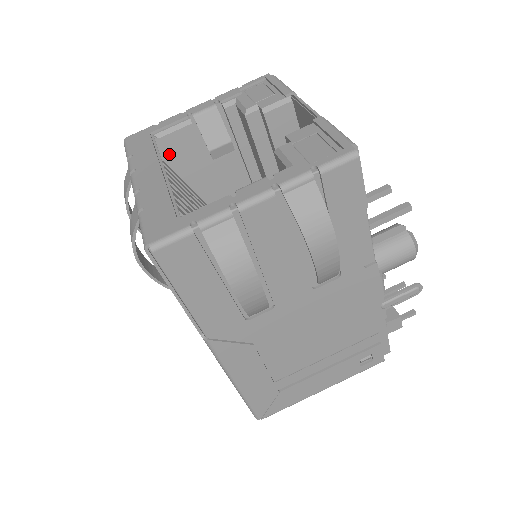
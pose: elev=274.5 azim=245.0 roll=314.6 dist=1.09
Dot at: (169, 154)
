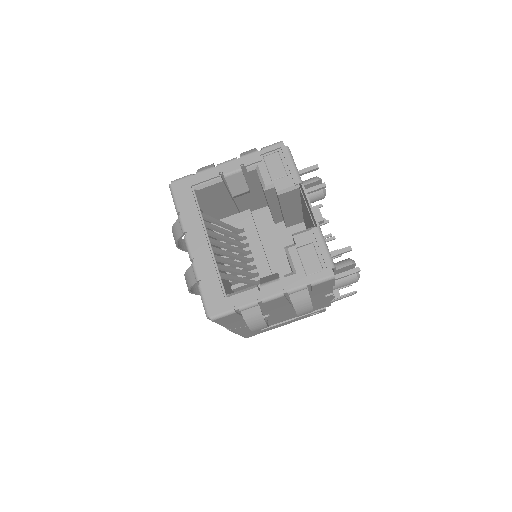
Dot at: (203, 195)
